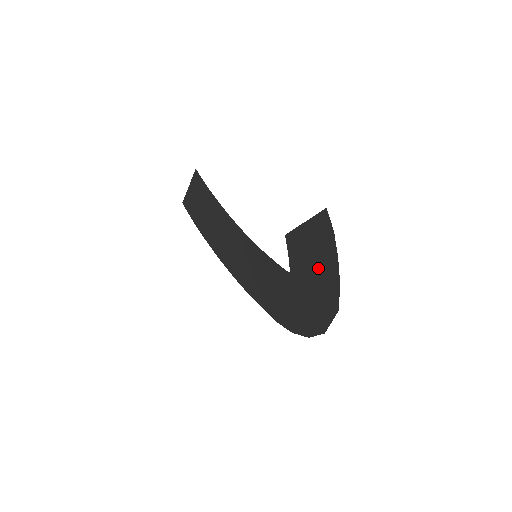
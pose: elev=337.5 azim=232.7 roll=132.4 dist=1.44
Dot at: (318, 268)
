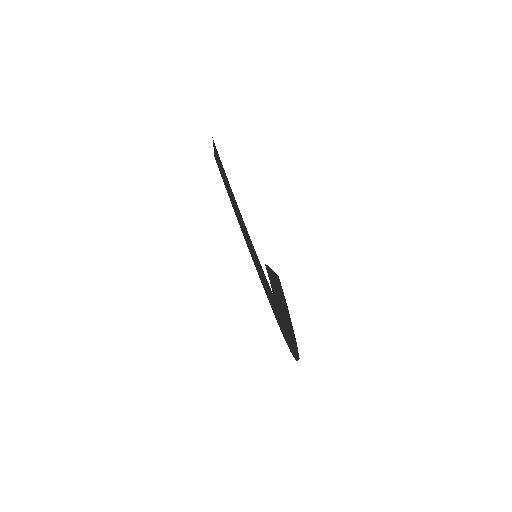
Dot at: (284, 314)
